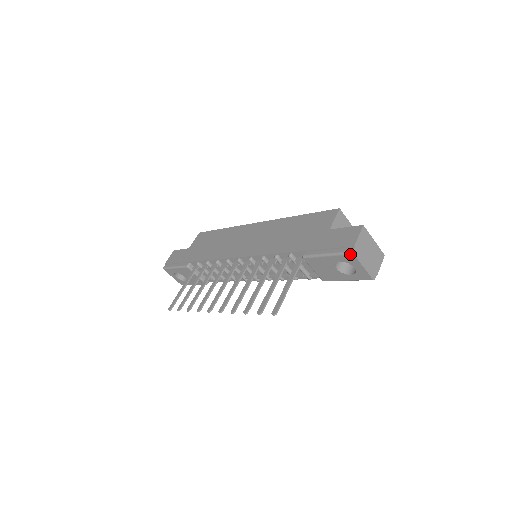
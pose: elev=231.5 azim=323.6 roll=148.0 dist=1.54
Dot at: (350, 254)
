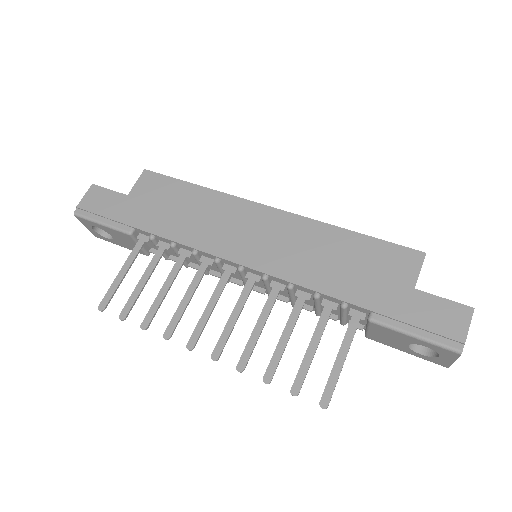
Dot at: (455, 352)
